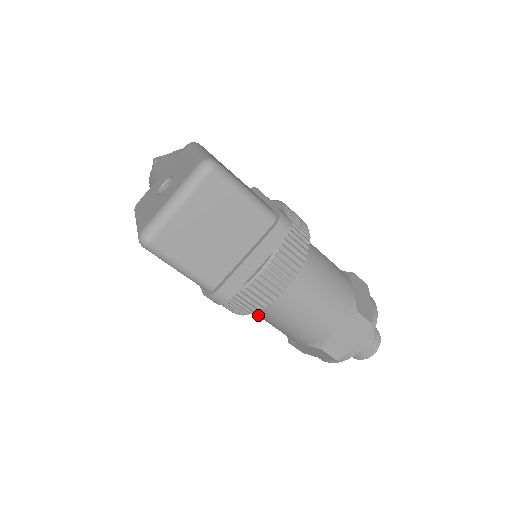
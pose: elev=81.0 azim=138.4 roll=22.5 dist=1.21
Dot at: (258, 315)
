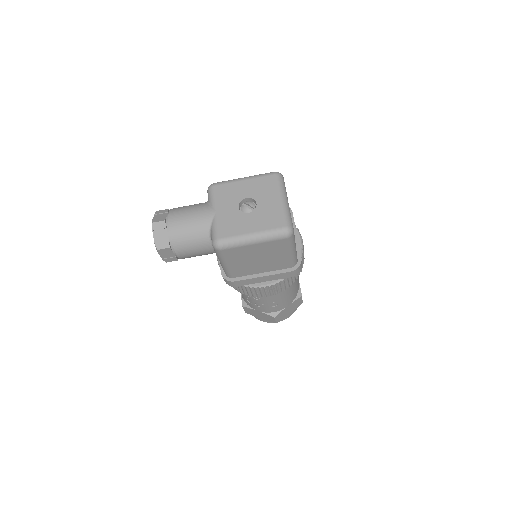
Dot at: occluded
